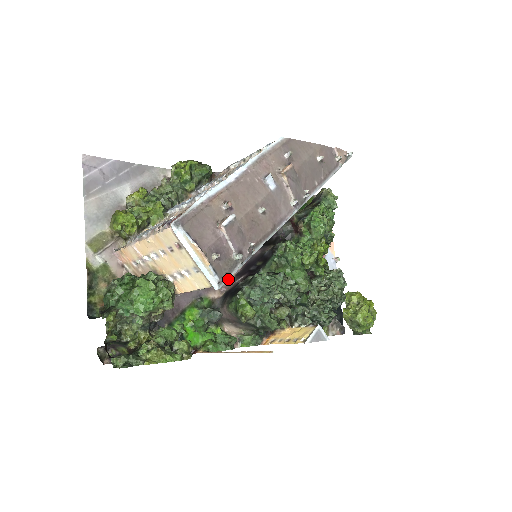
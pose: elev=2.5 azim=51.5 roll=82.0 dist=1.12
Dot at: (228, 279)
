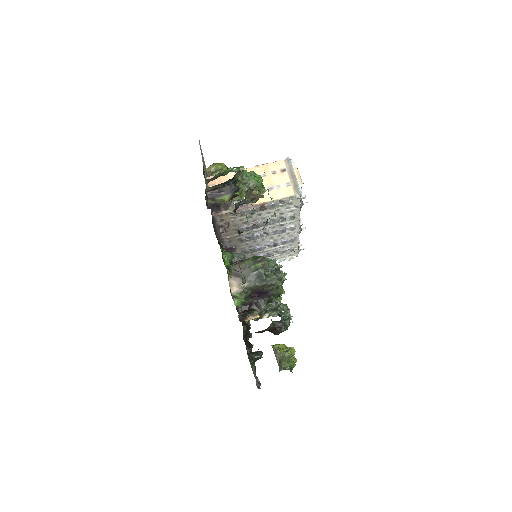
Dot at: occluded
